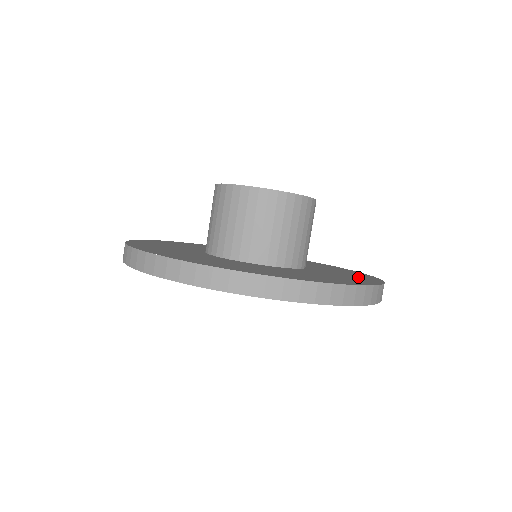
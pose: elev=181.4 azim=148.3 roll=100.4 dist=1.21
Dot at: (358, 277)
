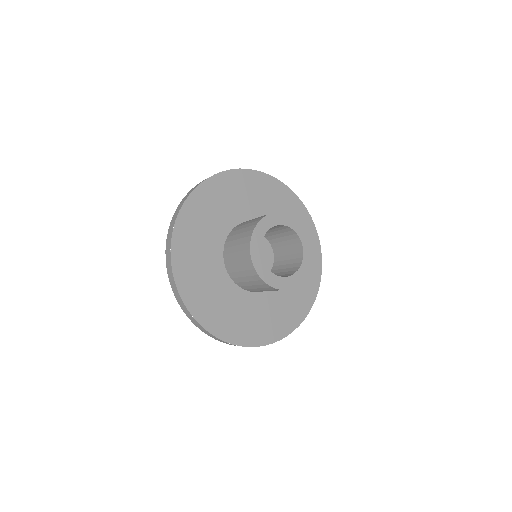
Dot at: (301, 299)
